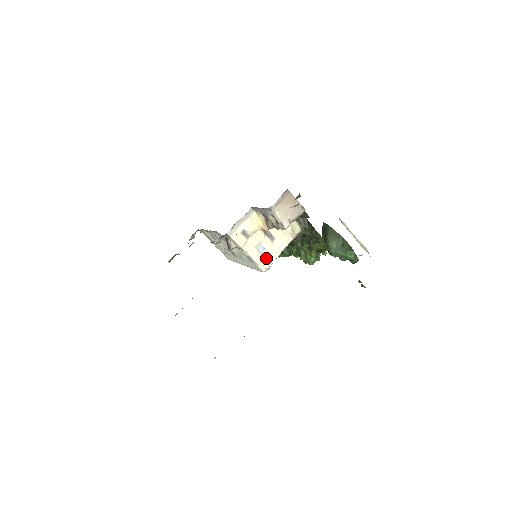
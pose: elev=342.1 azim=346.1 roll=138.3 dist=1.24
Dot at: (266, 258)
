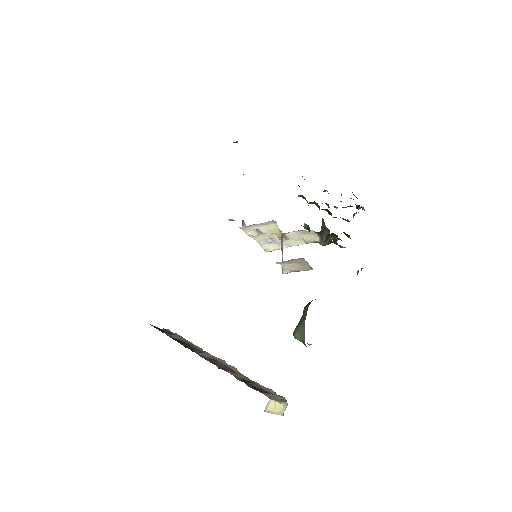
Dot at: (272, 246)
